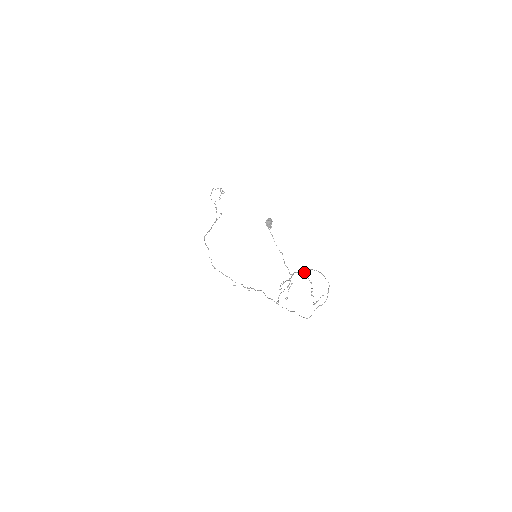
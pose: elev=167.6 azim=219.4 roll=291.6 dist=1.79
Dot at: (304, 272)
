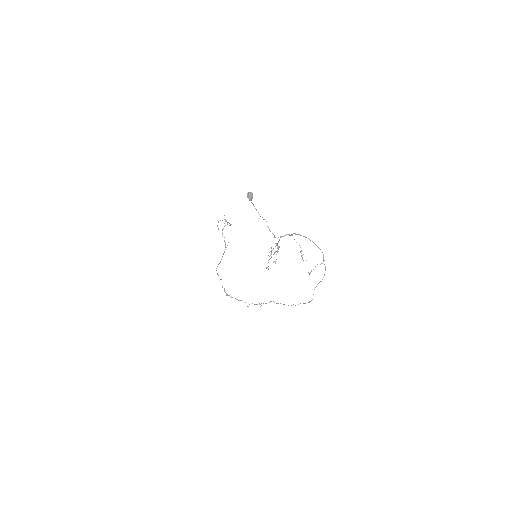
Dot at: (290, 235)
